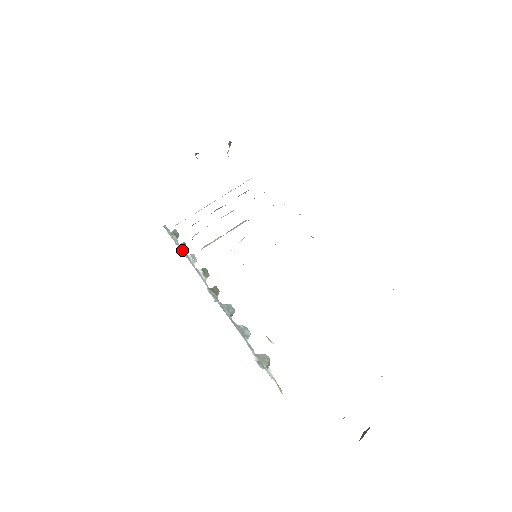
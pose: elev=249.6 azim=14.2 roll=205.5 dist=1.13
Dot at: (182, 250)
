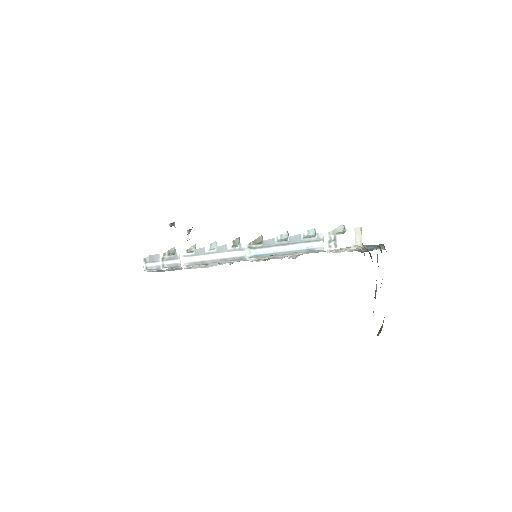
Dot at: (187, 255)
